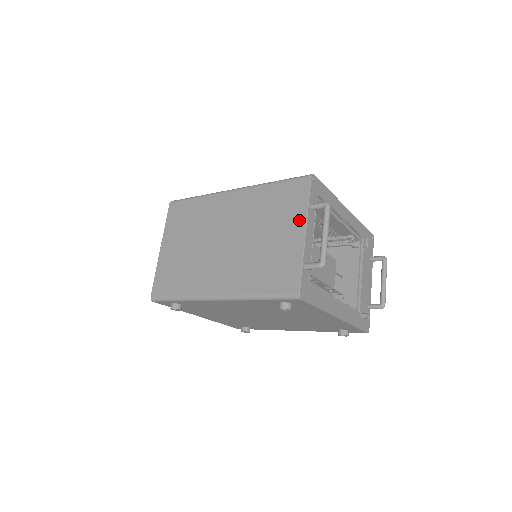
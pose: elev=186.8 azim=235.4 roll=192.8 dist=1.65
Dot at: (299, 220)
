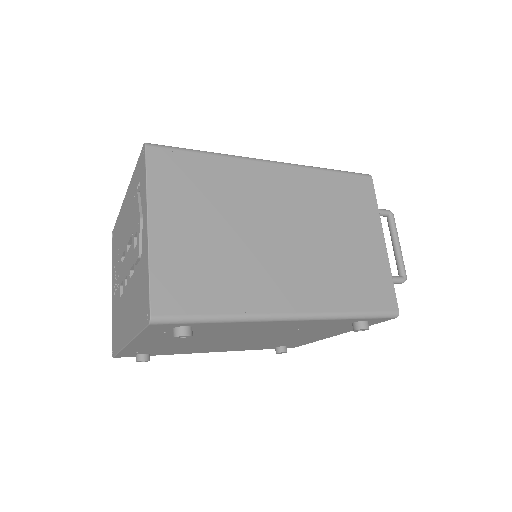
Dot at: (375, 225)
